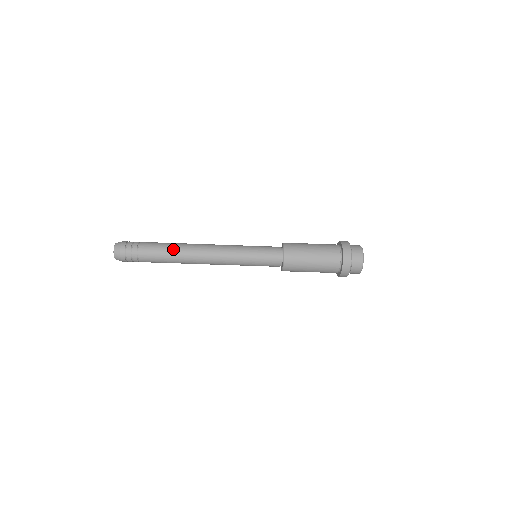
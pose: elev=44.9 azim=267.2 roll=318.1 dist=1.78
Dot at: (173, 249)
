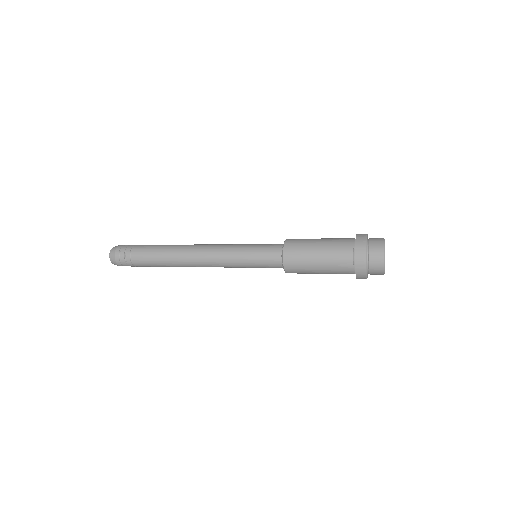
Dot at: (167, 265)
